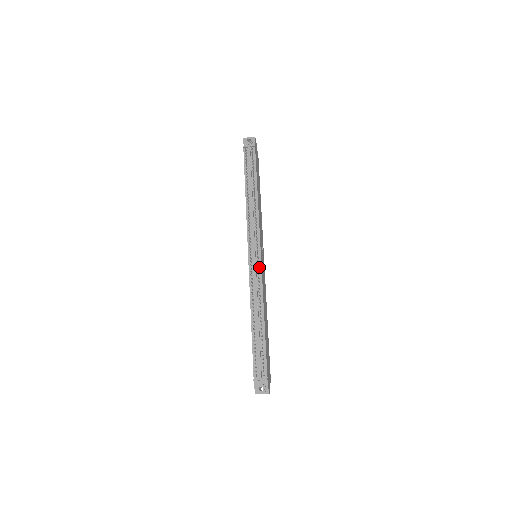
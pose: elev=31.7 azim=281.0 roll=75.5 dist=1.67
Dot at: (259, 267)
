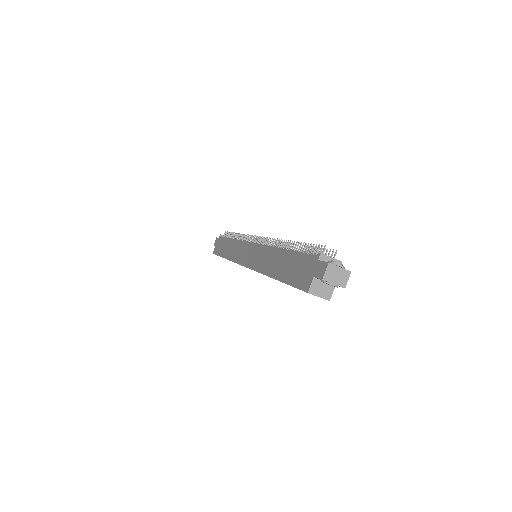
Dot at: occluded
